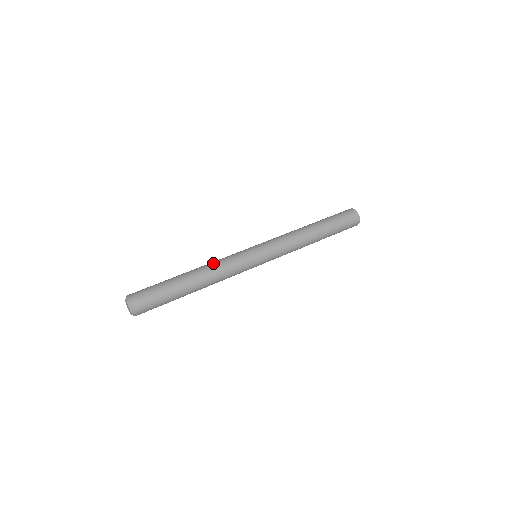
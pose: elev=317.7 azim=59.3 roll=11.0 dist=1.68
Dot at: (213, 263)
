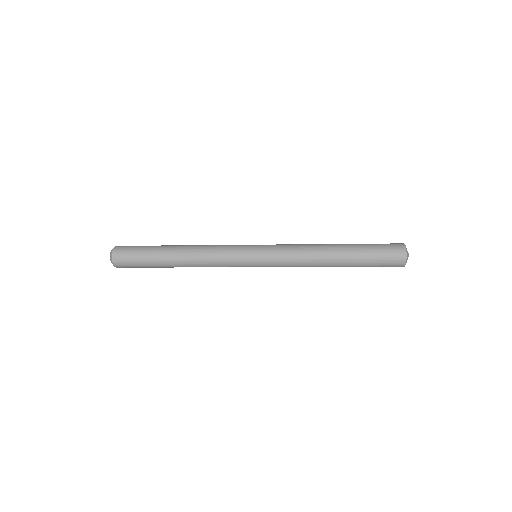
Dot at: (206, 245)
